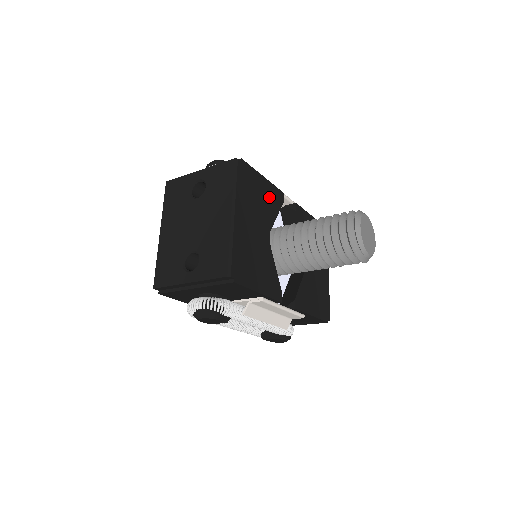
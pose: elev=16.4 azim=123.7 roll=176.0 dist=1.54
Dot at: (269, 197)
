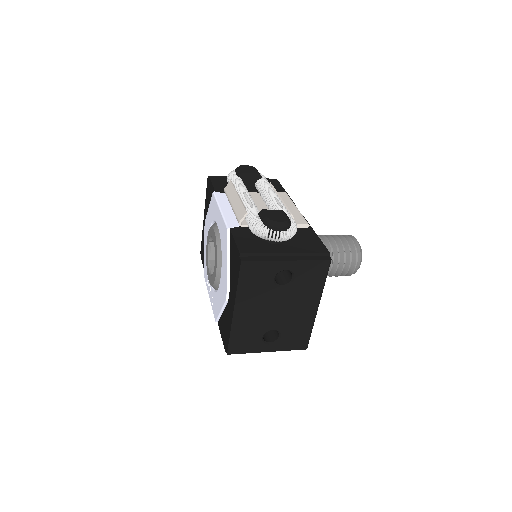
Dot at: occluded
